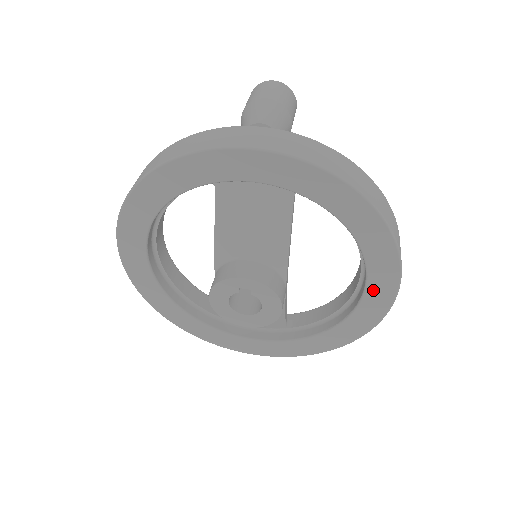
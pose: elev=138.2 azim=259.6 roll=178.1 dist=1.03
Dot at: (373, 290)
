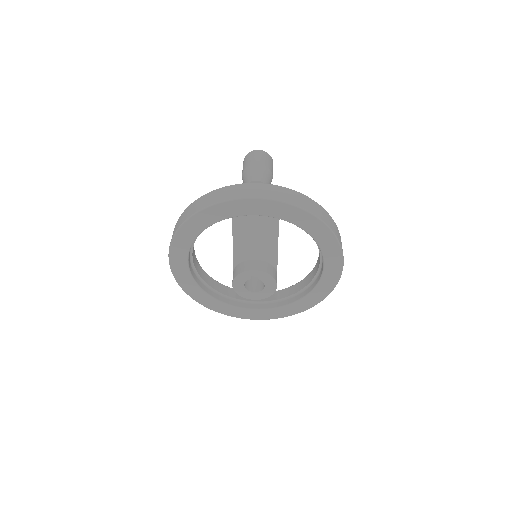
Dot at: (328, 270)
